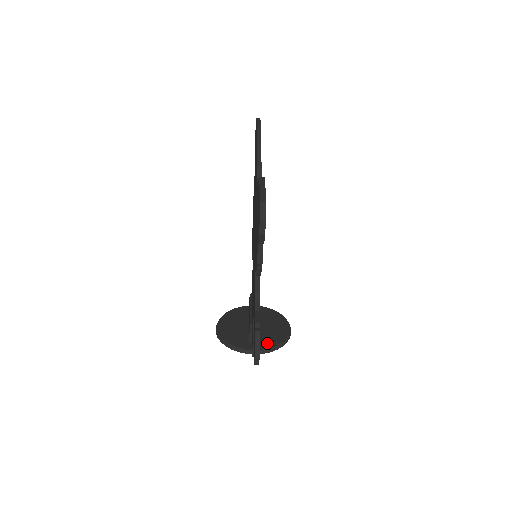
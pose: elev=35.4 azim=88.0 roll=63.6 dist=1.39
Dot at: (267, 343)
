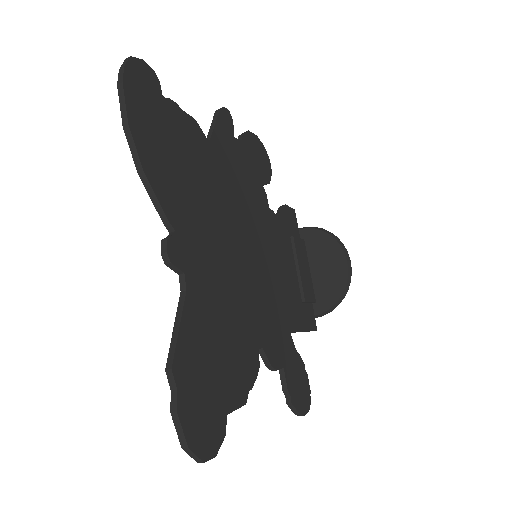
Dot at: (325, 301)
